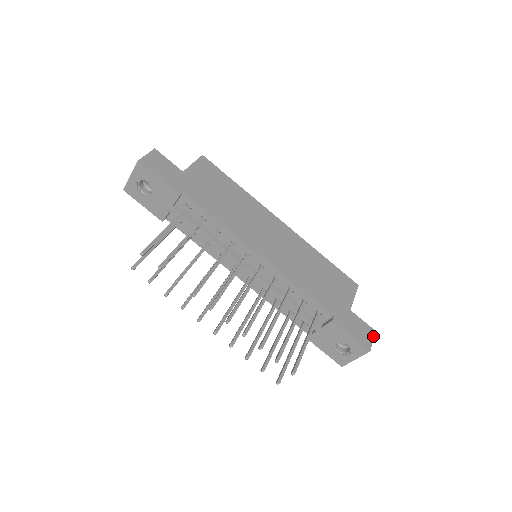
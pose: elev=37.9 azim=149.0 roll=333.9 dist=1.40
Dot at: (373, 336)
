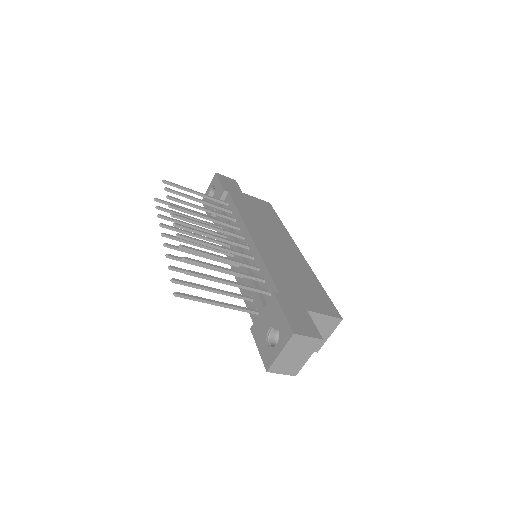
Dot at: (314, 336)
